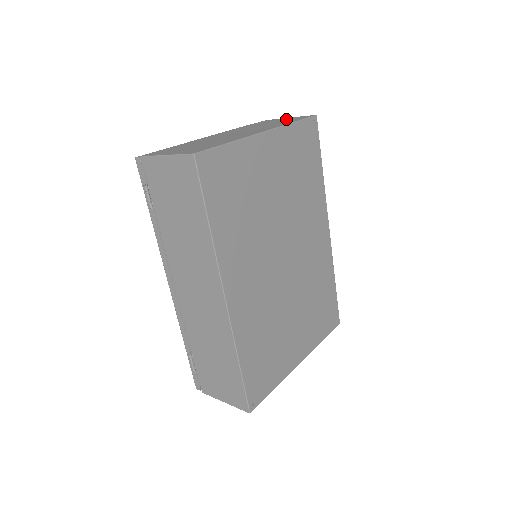
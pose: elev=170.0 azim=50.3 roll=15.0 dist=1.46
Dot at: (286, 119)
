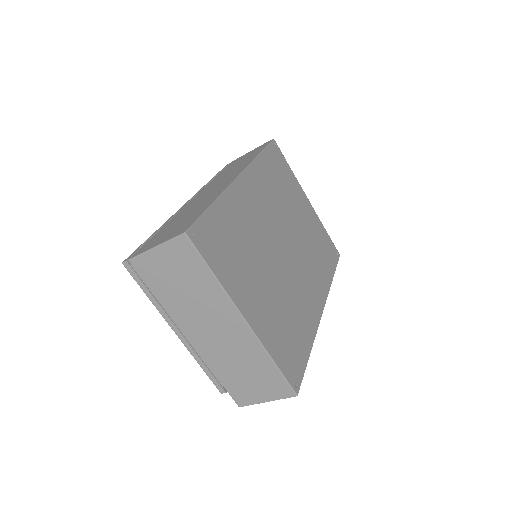
Dot at: occluded
